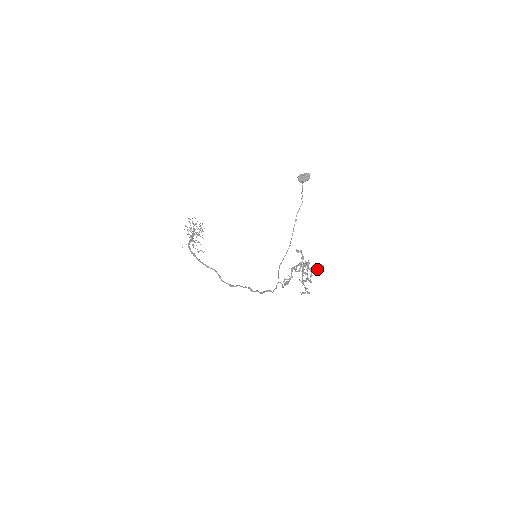
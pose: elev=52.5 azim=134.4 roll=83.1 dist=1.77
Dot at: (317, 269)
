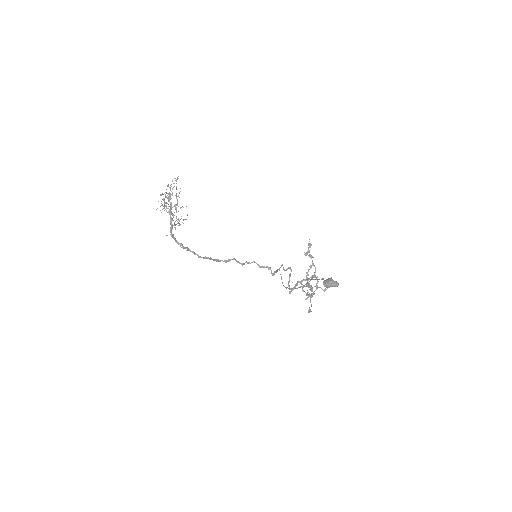
Dot at: (325, 289)
